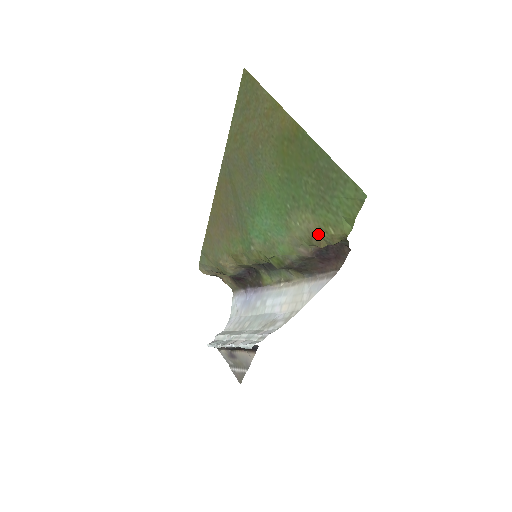
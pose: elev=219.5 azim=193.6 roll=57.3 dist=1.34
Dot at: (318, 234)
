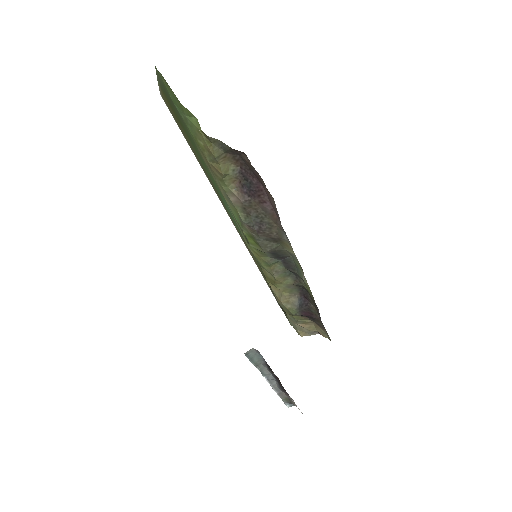
Dot at: (207, 161)
